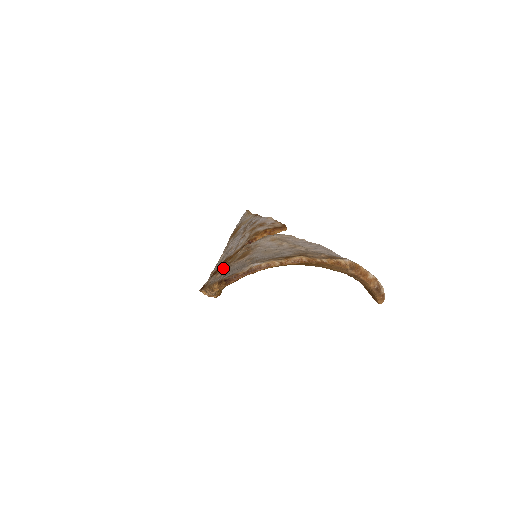
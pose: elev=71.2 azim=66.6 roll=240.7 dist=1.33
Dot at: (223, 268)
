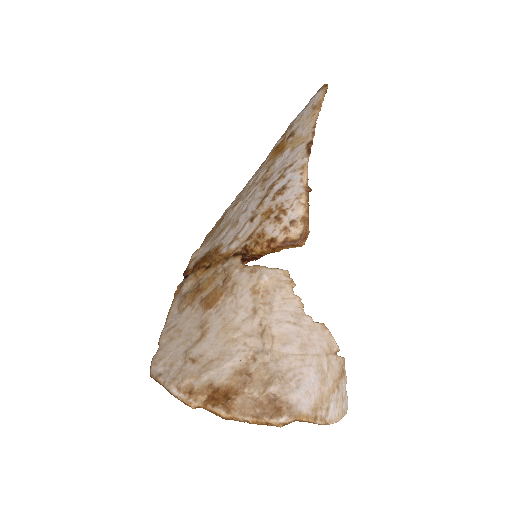
Dot at: (192, 293)
